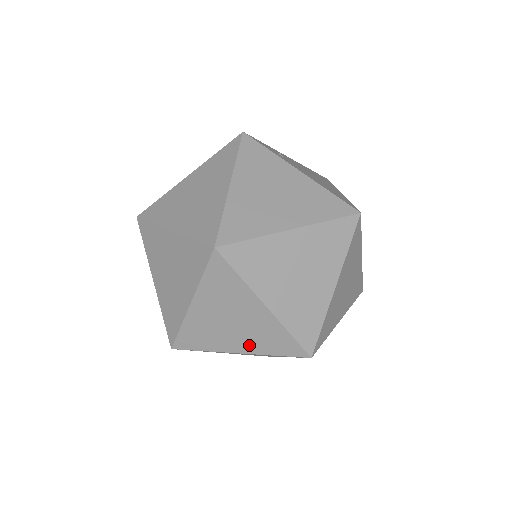
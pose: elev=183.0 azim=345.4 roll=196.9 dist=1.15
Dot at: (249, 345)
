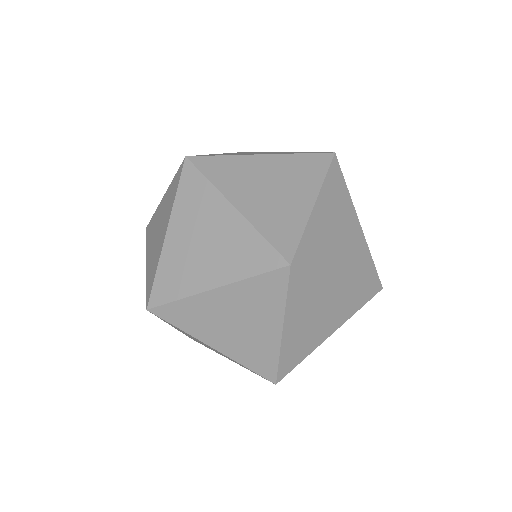
Dot at: (231, 348)
